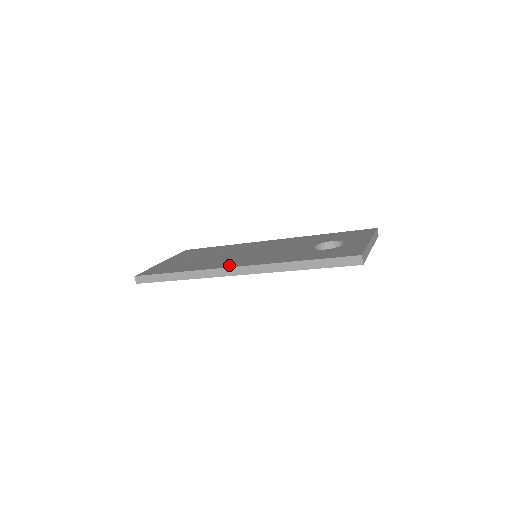
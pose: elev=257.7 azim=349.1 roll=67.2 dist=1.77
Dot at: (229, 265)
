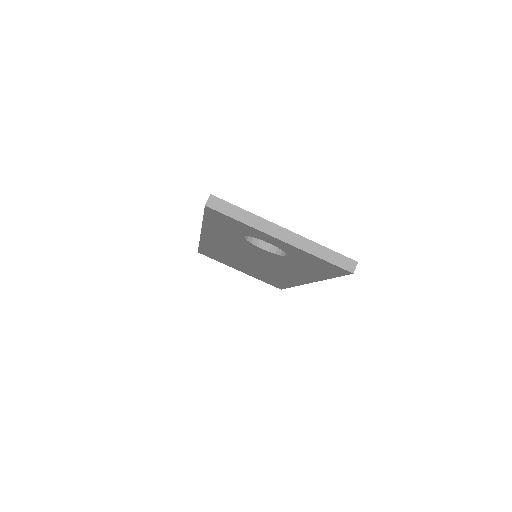
Dot at: occluded
